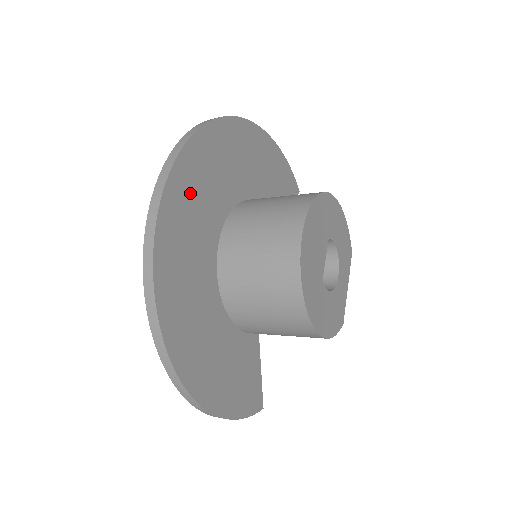
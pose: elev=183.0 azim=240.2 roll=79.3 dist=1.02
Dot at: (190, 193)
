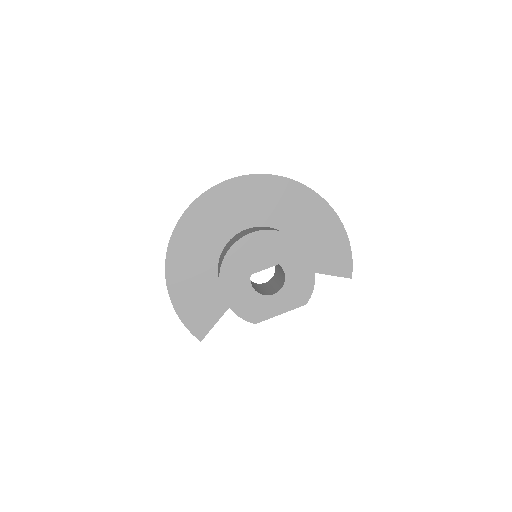
Dot at: (242, 195)
